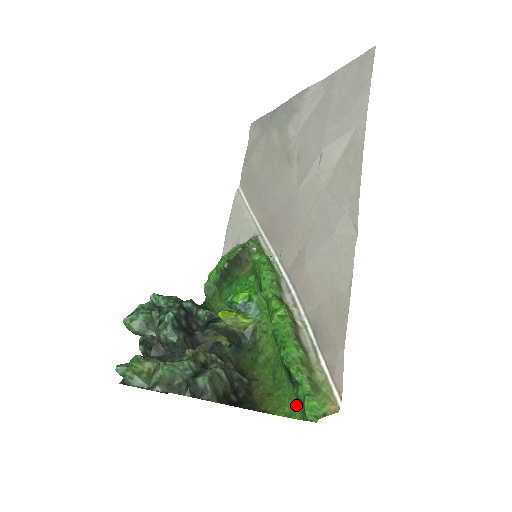
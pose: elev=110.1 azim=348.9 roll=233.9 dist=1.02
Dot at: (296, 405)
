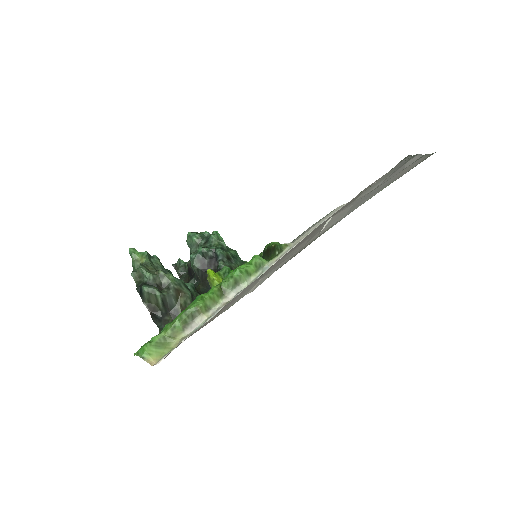
Dot at: occluded
